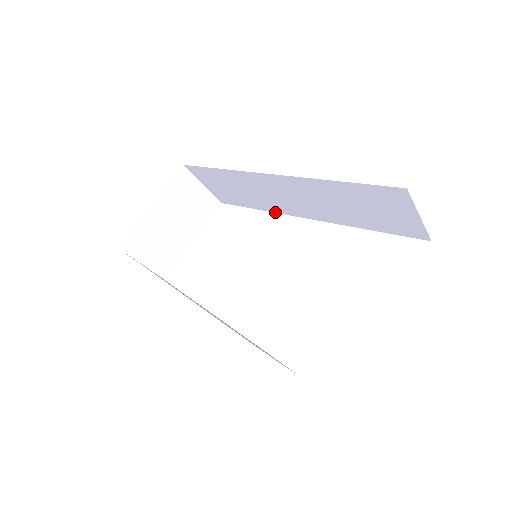
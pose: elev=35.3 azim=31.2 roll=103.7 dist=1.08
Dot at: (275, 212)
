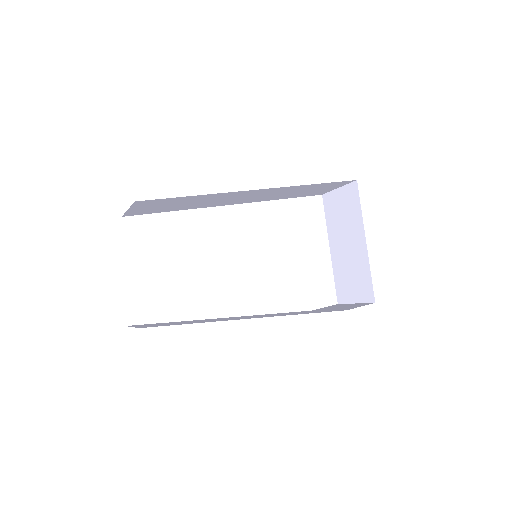
Dot at: occluded
